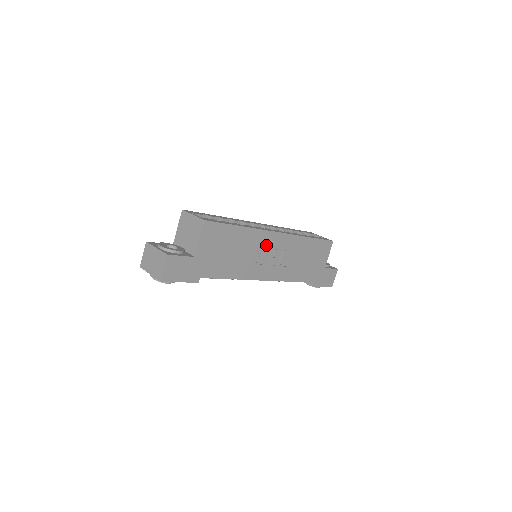
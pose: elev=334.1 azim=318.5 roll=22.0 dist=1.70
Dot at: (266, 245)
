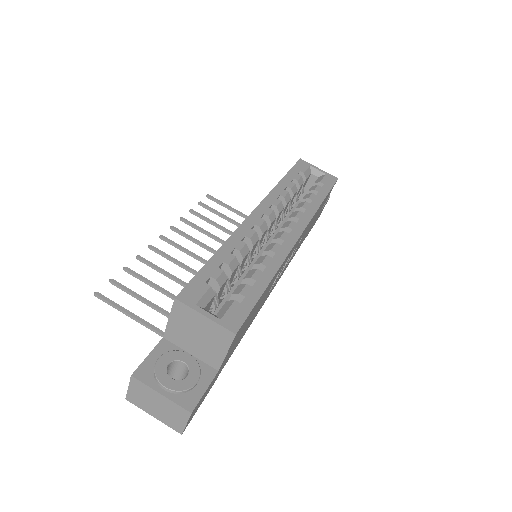
Dot at: occluded
